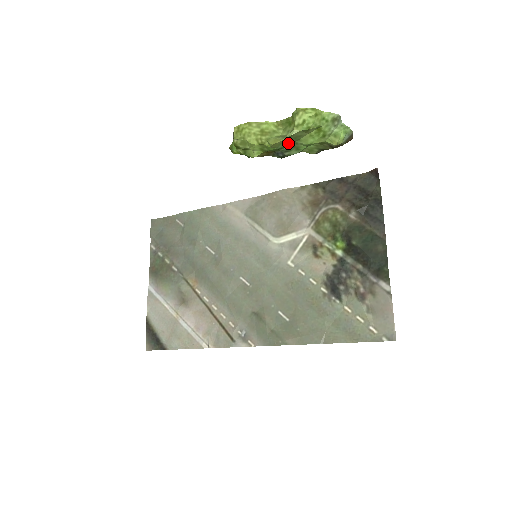
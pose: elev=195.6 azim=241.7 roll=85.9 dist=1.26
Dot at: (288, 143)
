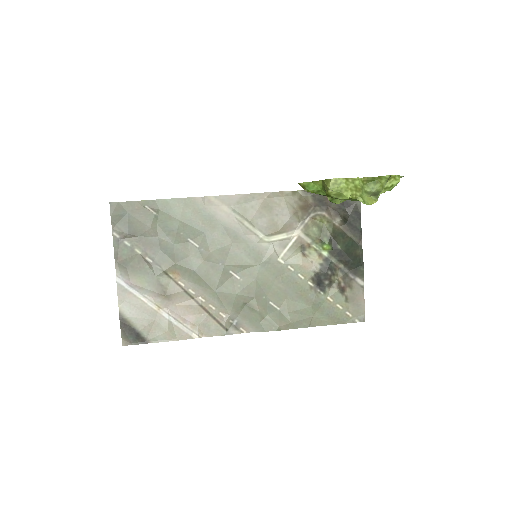
Dot at: occluded
